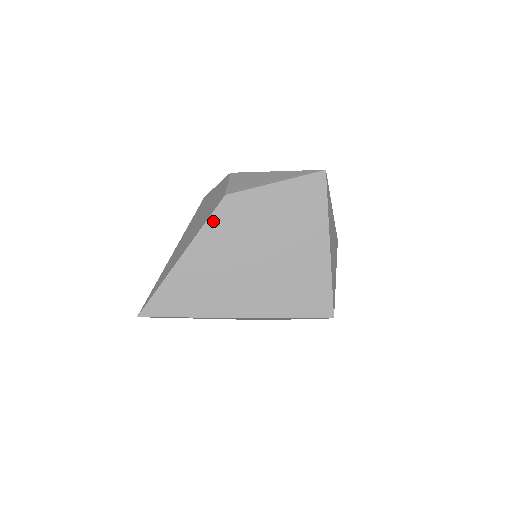
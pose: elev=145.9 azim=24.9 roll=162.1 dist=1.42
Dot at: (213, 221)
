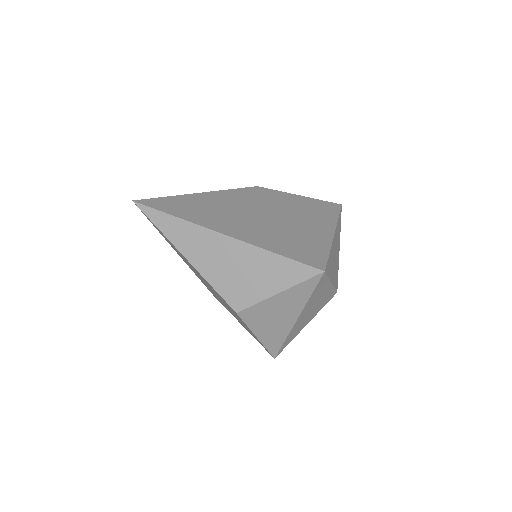
Dot at: (240, 191)
